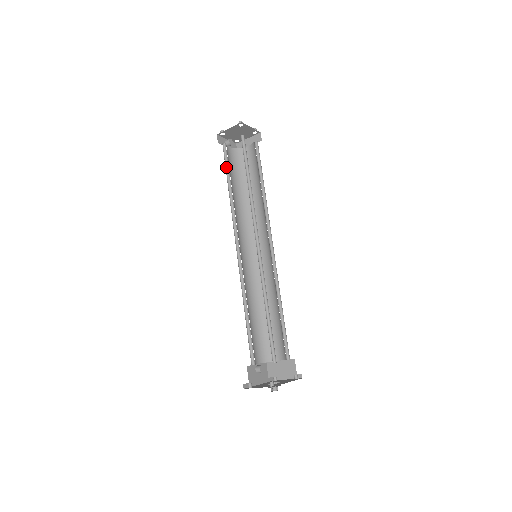
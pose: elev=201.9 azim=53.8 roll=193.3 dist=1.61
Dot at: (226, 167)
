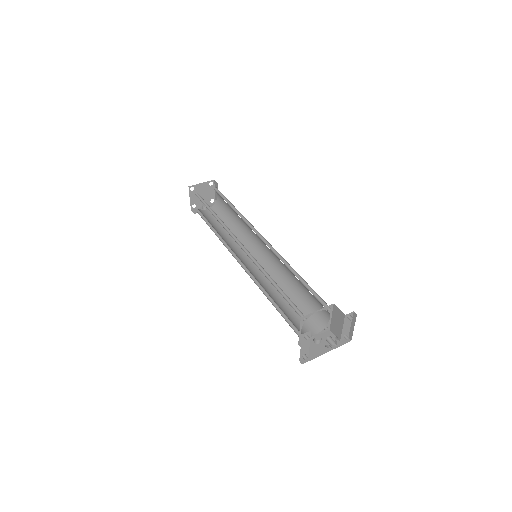
Dot at: (207, 222)
